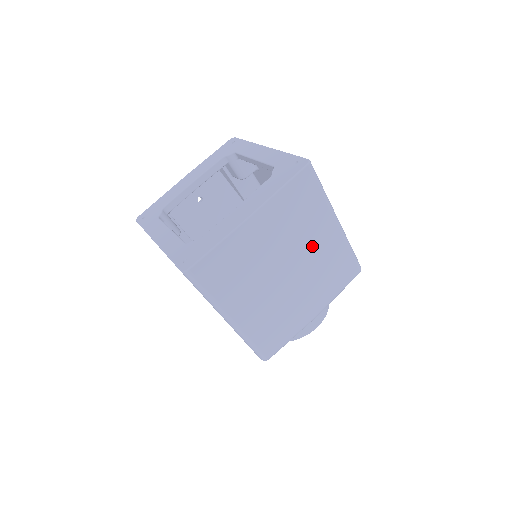
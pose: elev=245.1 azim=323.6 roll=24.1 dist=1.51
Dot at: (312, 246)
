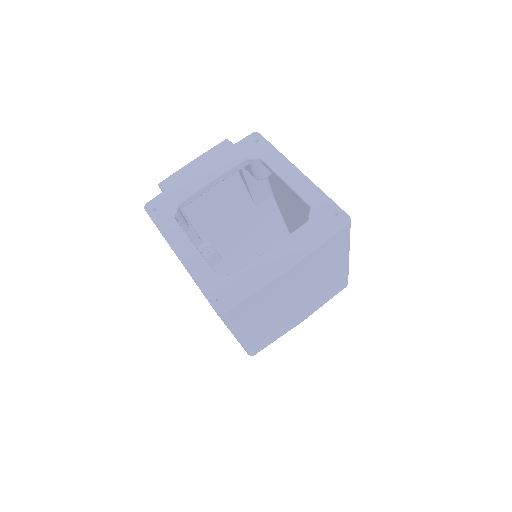
Dot at: (323, 278)
